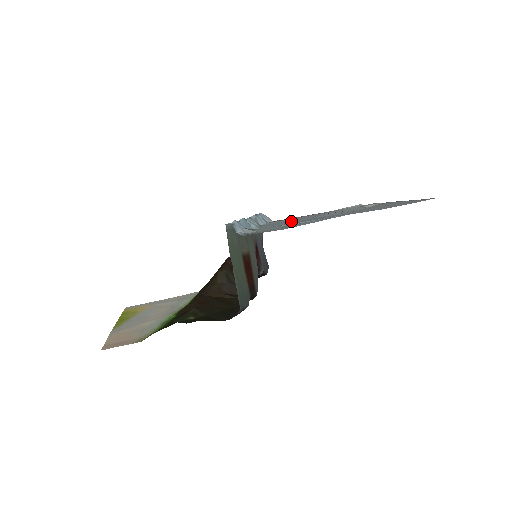
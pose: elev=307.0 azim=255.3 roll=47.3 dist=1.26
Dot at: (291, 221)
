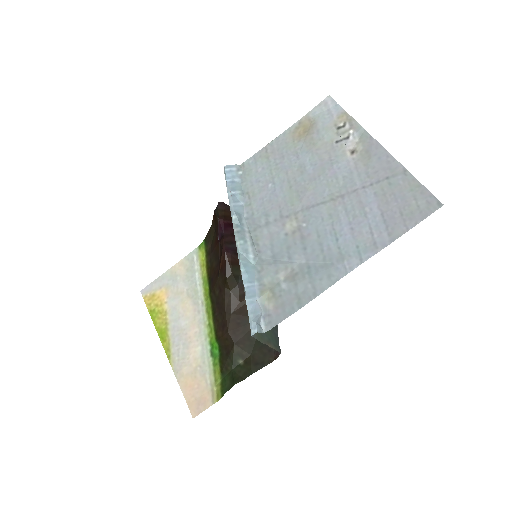
Dot at: (278, 213)
